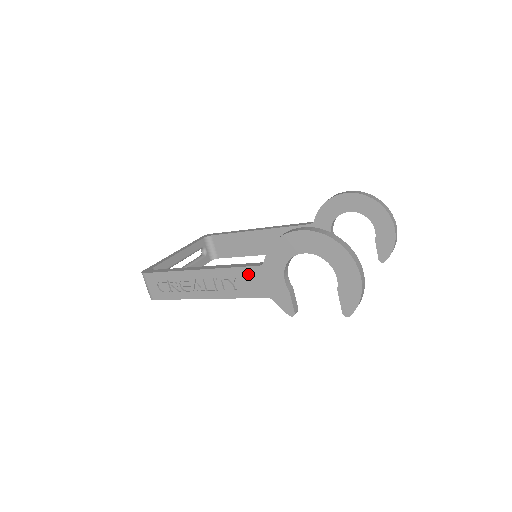
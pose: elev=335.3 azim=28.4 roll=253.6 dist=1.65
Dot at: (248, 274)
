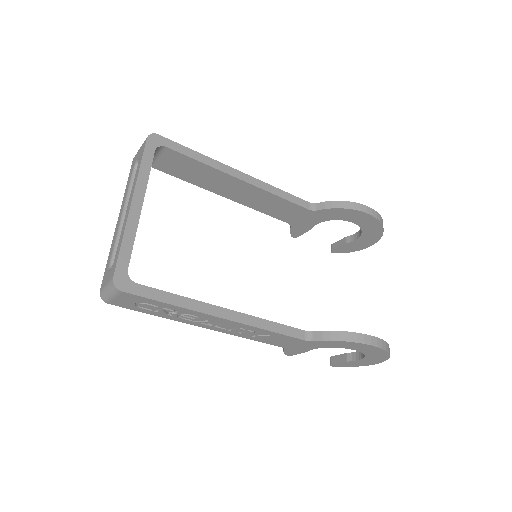
Dot at: (284, 338)
